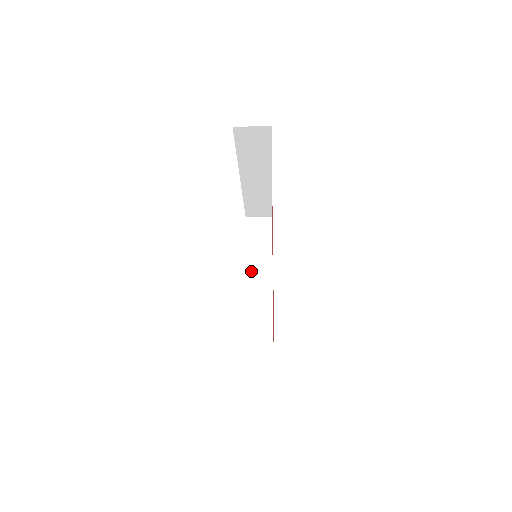
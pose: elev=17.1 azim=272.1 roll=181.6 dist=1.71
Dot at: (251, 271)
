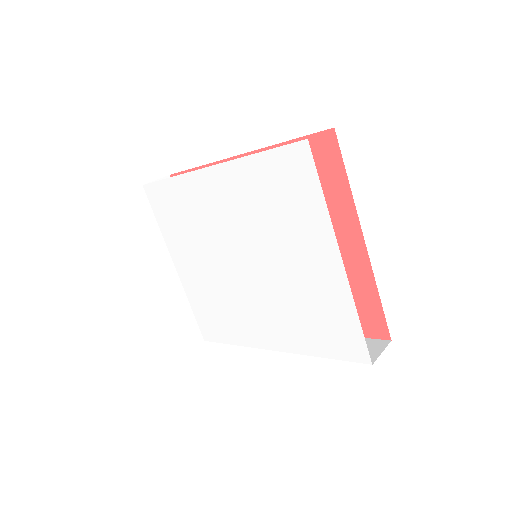
Dot at: occluded
